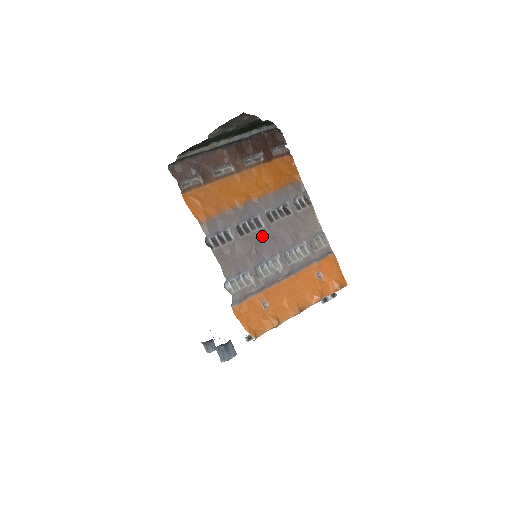
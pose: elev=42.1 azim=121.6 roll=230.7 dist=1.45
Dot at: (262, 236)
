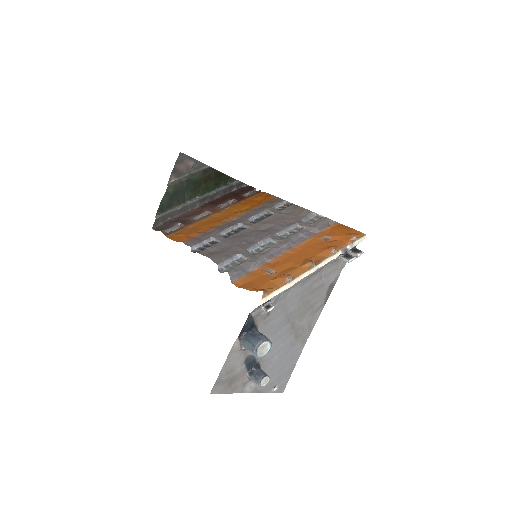
Dot at: (248, 233)
